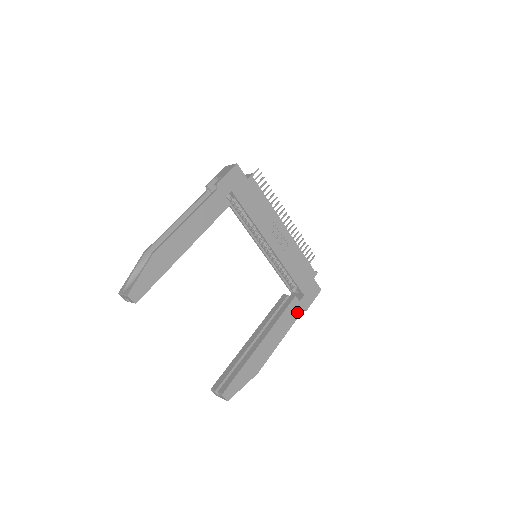
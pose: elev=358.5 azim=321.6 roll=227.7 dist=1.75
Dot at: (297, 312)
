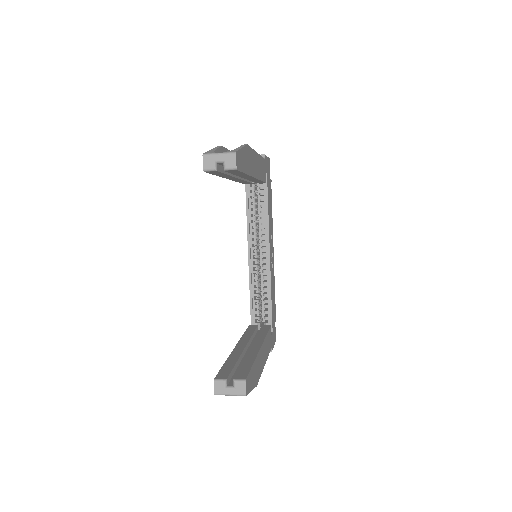
Dot at: (270, 345)
